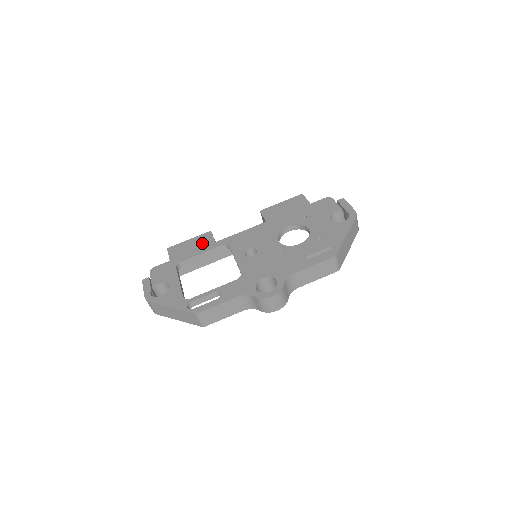
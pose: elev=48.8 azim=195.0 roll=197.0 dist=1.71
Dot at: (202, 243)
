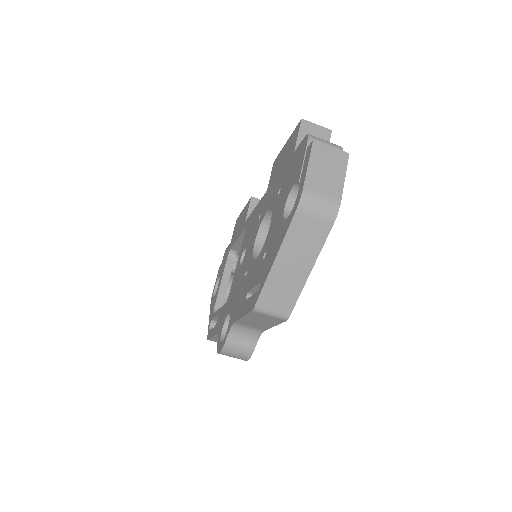
Dot at: (242, 220)
